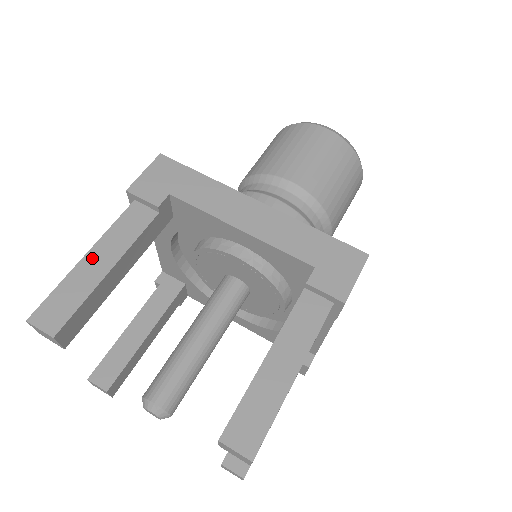
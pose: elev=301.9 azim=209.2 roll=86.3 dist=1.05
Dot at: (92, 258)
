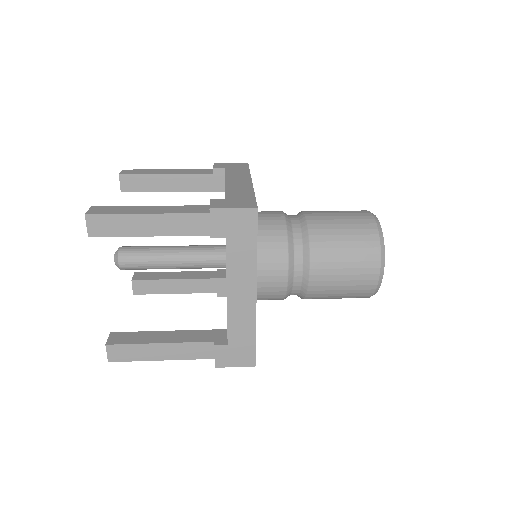
Dot at: (169, 170)
